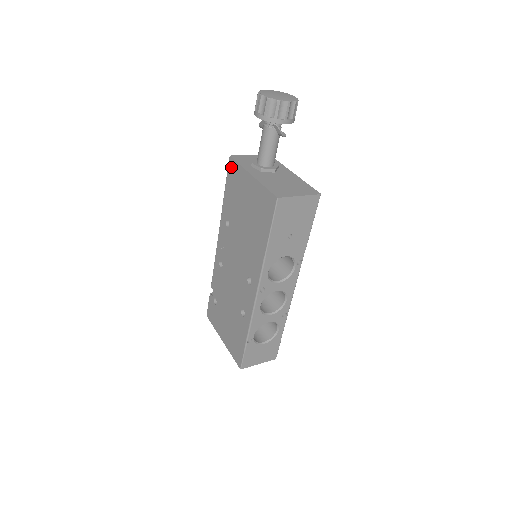
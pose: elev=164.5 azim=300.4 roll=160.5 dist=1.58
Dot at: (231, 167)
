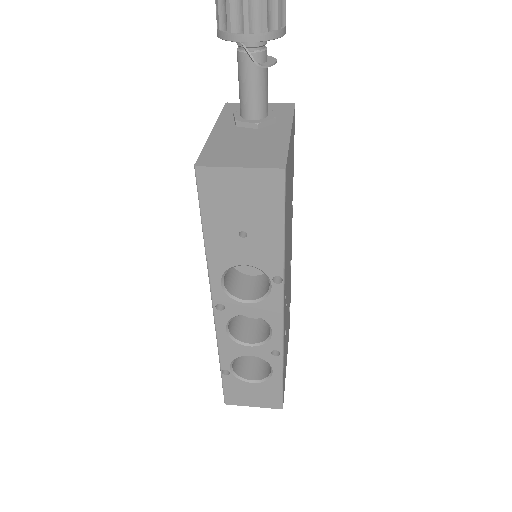
Dot at: occluded
